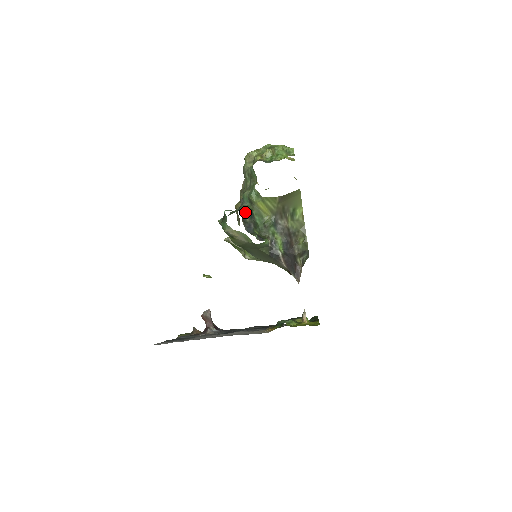
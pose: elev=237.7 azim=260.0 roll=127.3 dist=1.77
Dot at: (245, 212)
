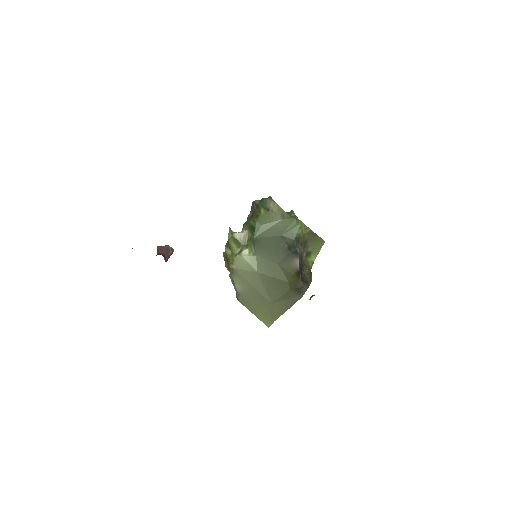
Dot at: occluded
